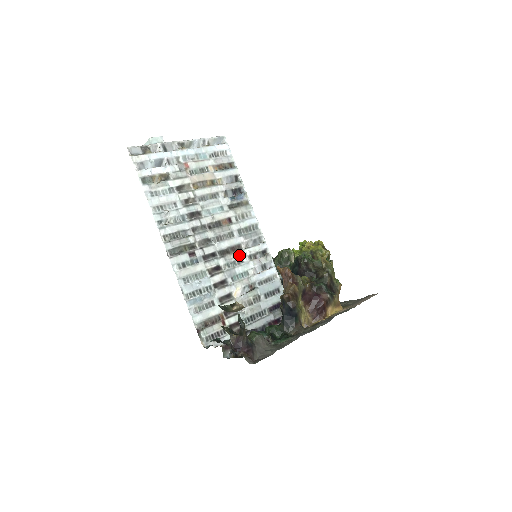
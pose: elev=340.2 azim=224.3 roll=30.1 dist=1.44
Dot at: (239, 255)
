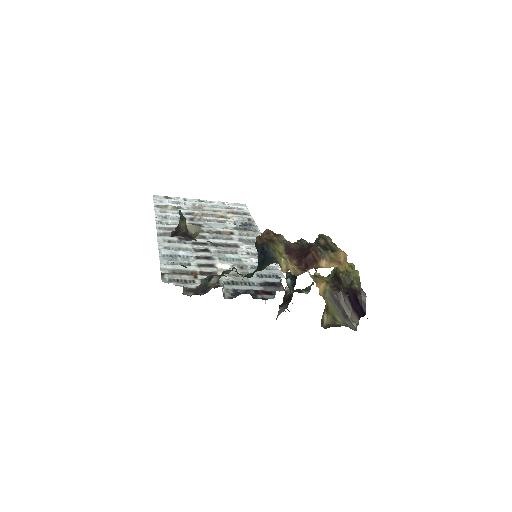
Dot at: (234, 250)
